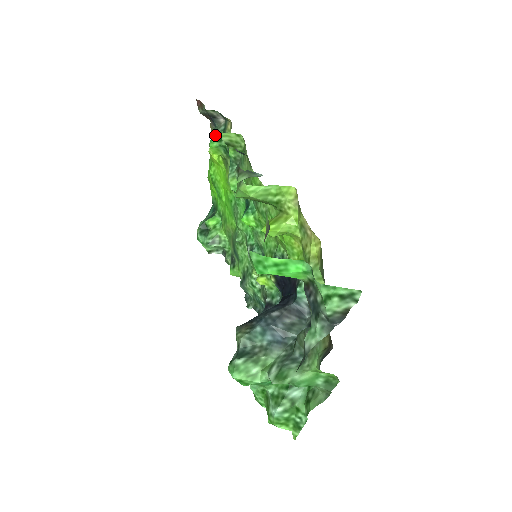
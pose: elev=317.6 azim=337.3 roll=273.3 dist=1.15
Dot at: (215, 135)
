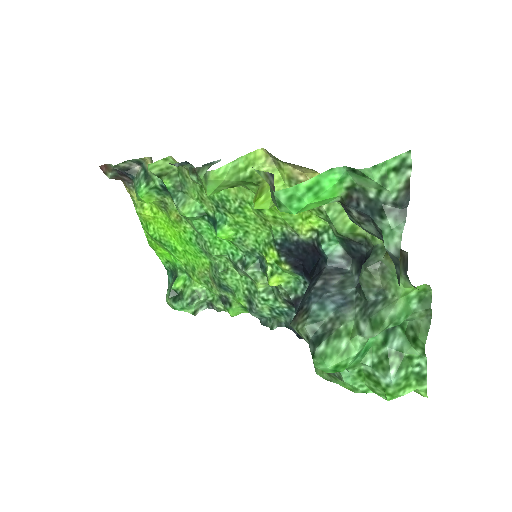
Dot at: (139, 184)
